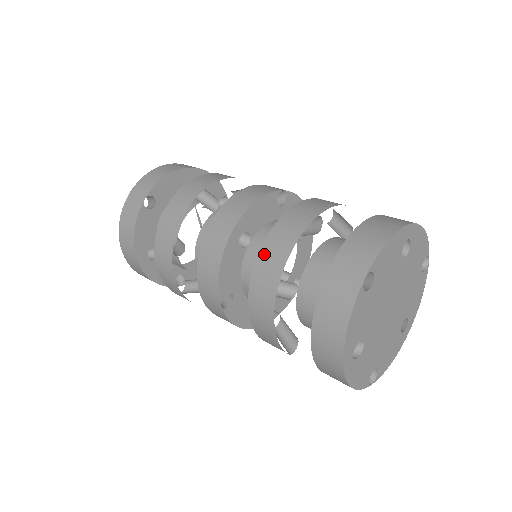
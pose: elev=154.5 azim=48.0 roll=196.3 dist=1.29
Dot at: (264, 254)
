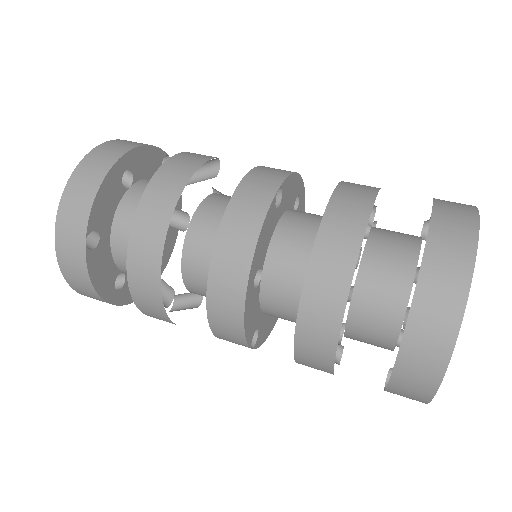
Dot at: (306, 318)
